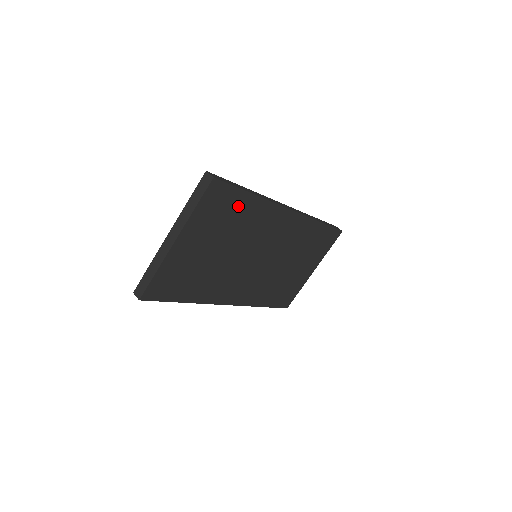
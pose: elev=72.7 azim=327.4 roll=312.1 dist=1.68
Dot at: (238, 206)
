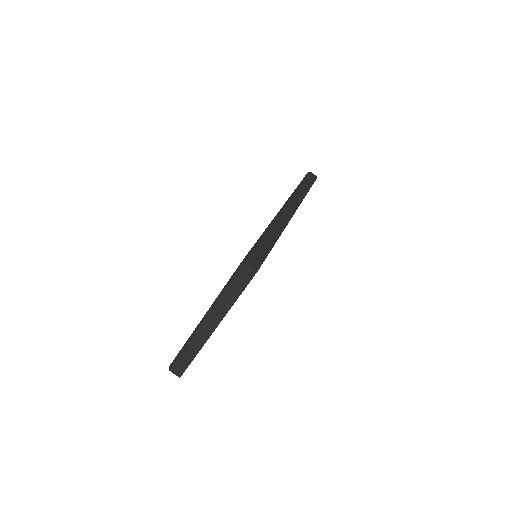
Dot at: occluded
